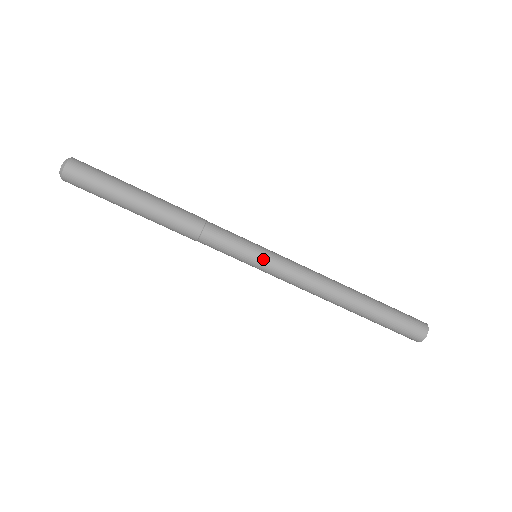
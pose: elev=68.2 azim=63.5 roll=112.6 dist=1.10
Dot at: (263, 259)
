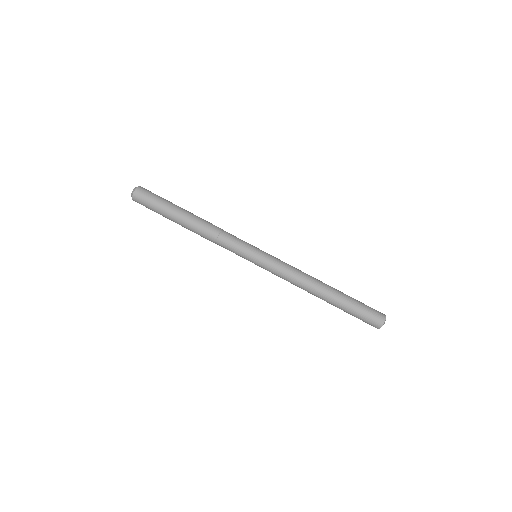
Dot at: (262, 253)
